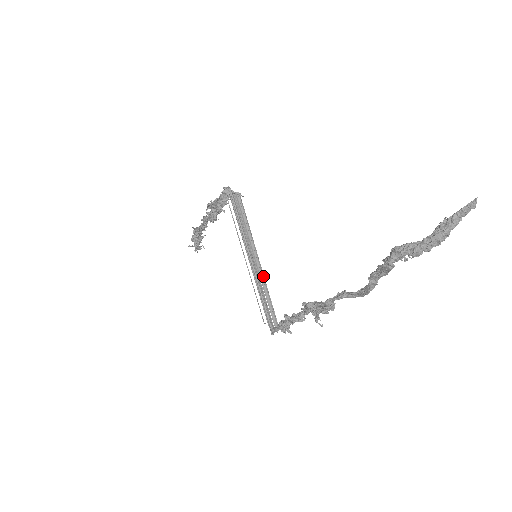
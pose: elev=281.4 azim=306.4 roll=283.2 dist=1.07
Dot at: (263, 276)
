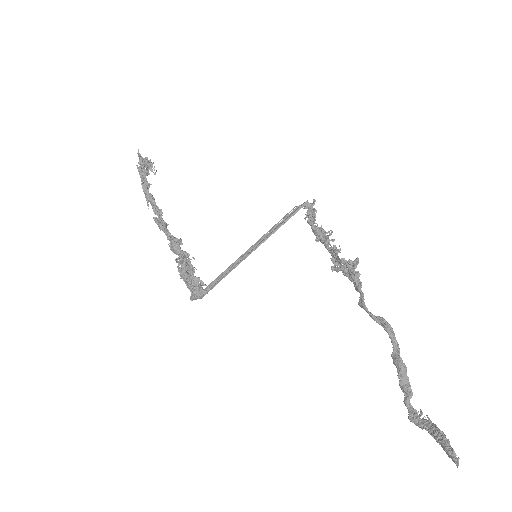
Dot at: (269, 236)
